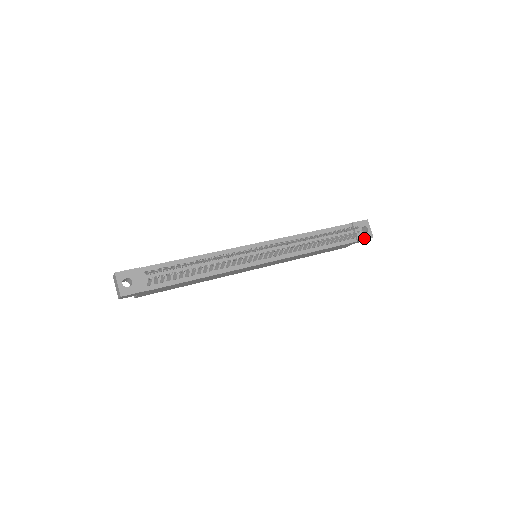
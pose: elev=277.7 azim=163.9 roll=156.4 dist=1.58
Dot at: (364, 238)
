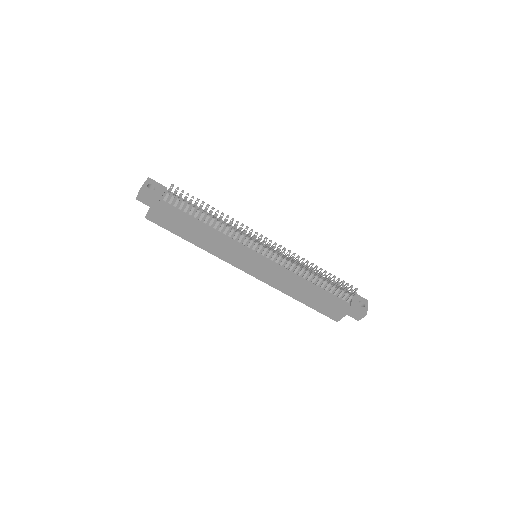
Dot at: (358, 308)
